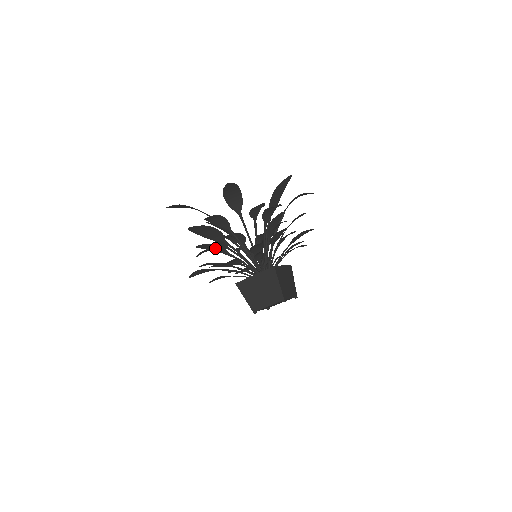
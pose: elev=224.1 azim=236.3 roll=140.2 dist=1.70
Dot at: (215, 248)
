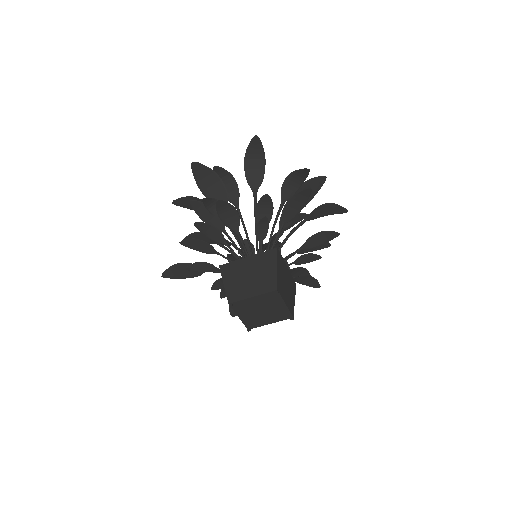
Dot at: (211, 218)
